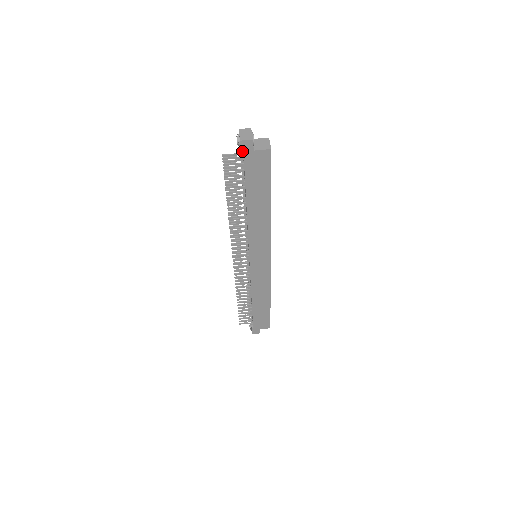
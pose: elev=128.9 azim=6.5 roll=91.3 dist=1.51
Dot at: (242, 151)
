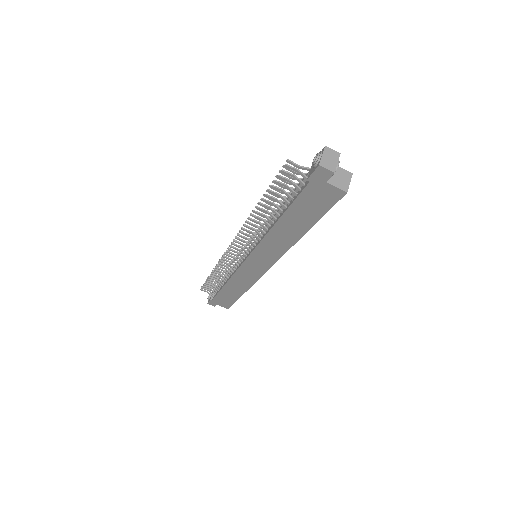
Dot at: (313, 175)
